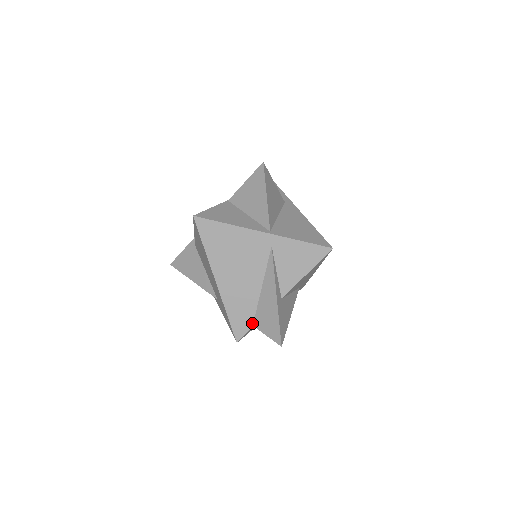
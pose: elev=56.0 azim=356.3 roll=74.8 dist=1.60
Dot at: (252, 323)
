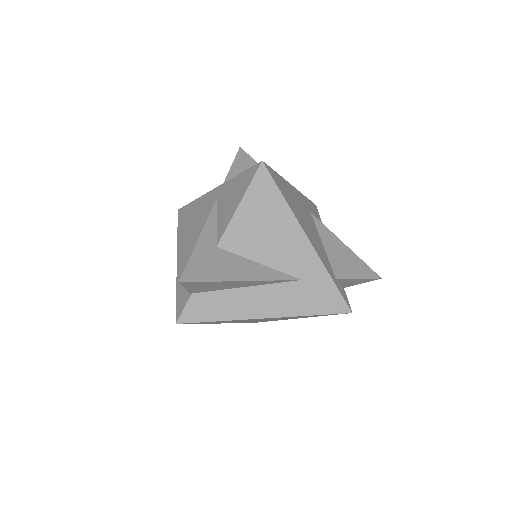
Dot at: occluded
